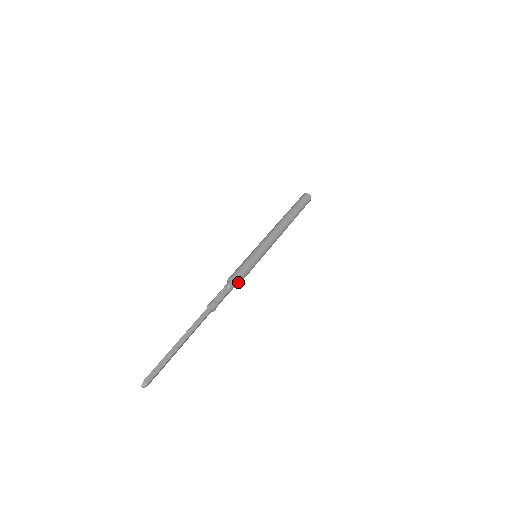
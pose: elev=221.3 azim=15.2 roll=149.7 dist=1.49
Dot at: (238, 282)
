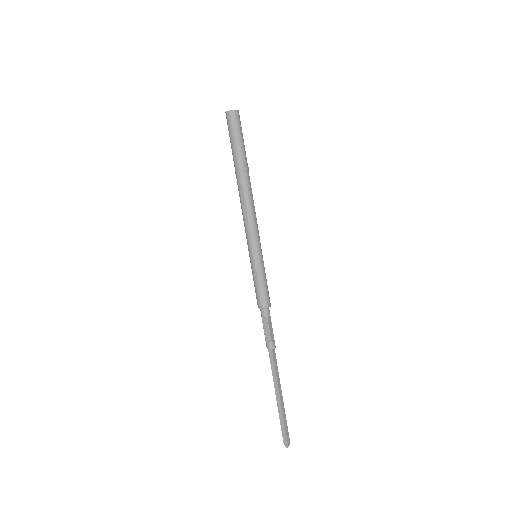
Dot at: (266, 305)
